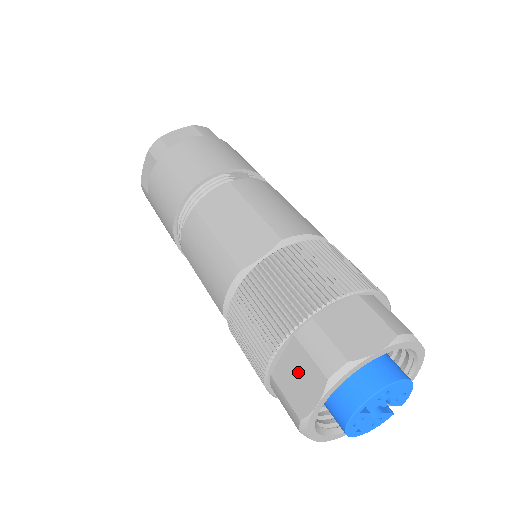
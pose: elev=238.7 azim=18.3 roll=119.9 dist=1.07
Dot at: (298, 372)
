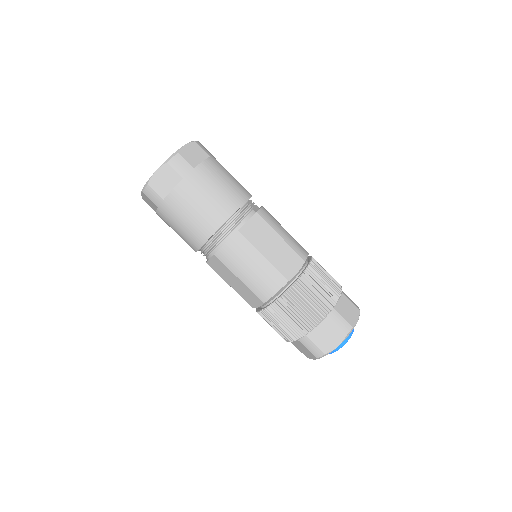
Dot at: (327, 334)
